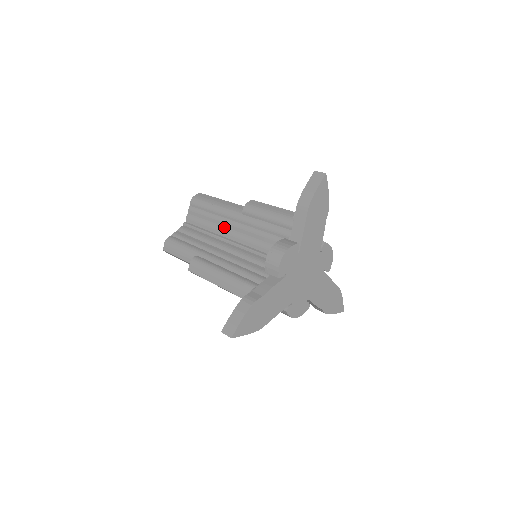
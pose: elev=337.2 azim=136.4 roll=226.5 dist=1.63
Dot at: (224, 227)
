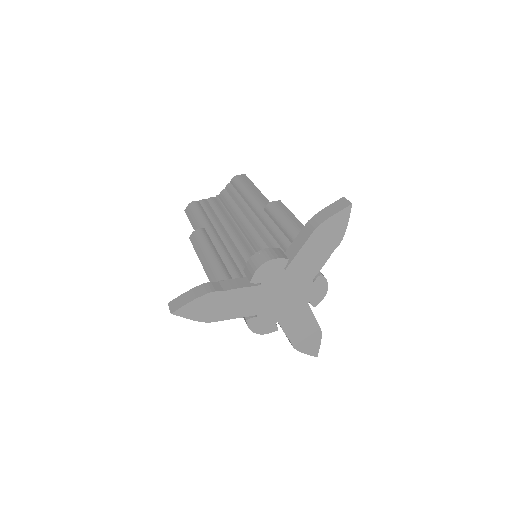
Dot at: (244, 214)
